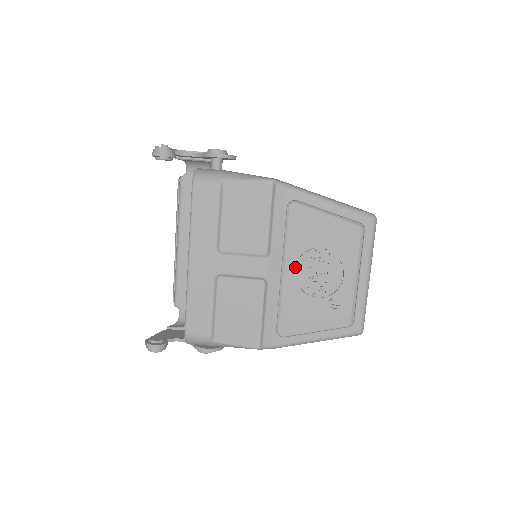
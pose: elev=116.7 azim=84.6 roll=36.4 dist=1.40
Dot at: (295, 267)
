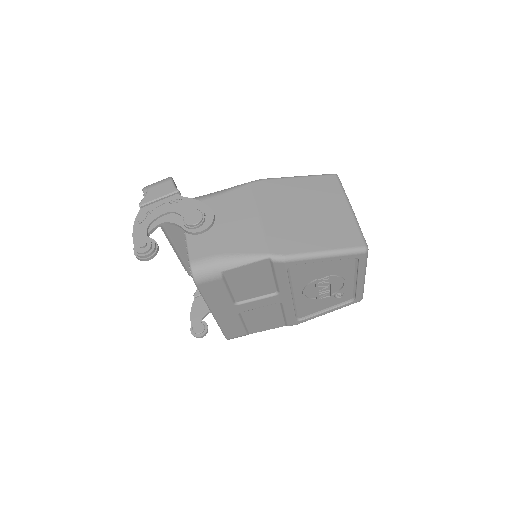
Dot at: (303, 292)
